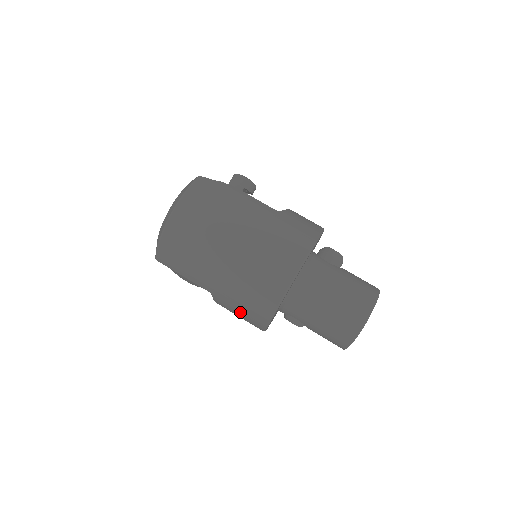
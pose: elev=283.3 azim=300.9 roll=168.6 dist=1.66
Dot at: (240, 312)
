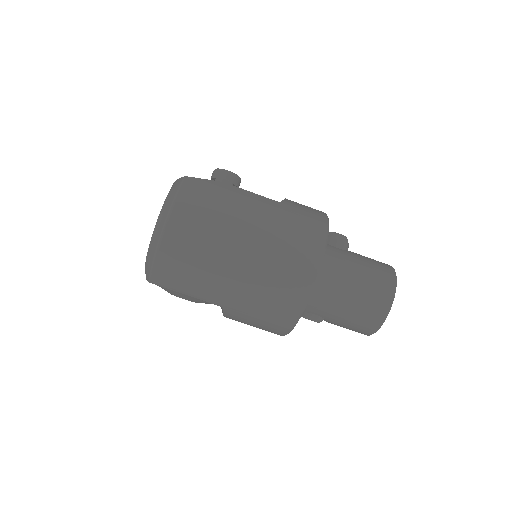
Dot at: (259, 321)
